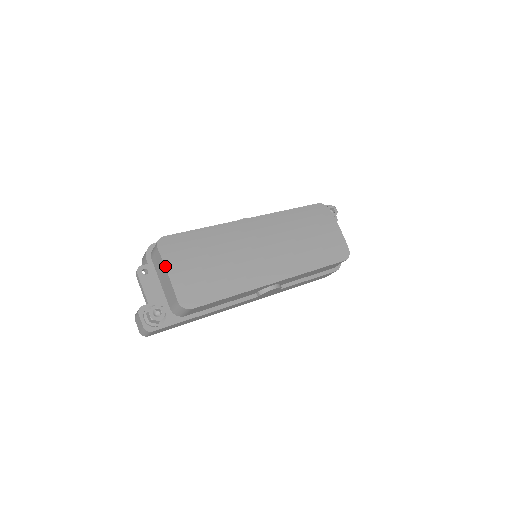
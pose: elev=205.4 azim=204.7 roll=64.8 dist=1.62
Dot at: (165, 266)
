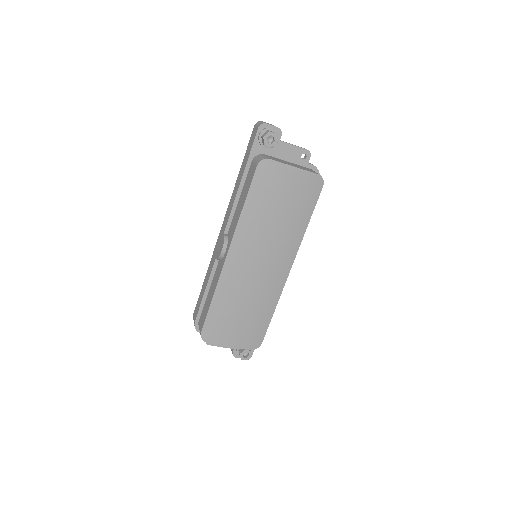
Dot at: (224, 346)
